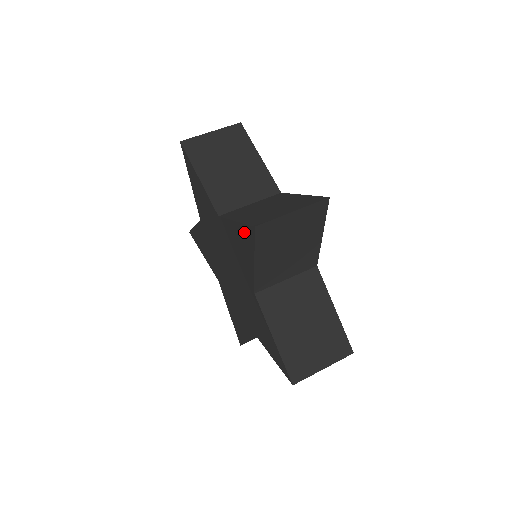
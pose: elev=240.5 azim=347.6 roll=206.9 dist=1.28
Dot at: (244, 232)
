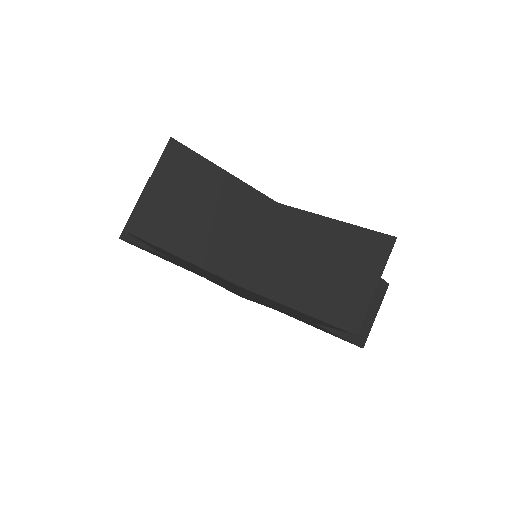
Dot at: (320, 321)
